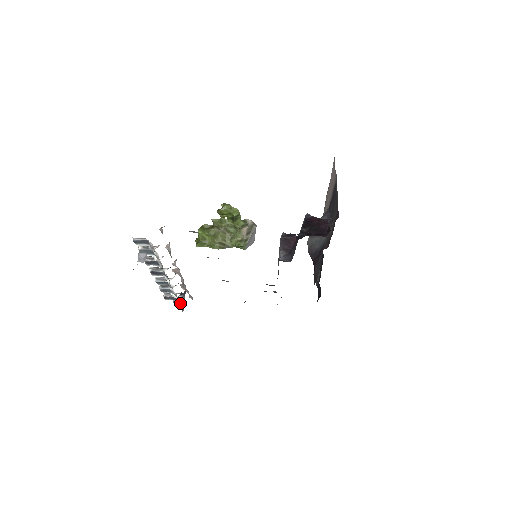
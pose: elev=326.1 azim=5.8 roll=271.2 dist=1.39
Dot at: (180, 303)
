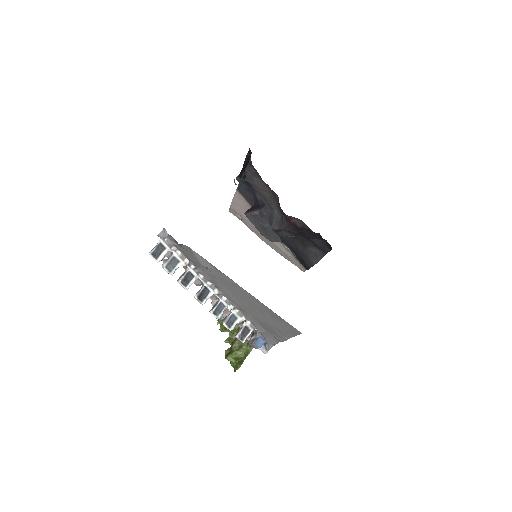
Dot at: (257, 337)
